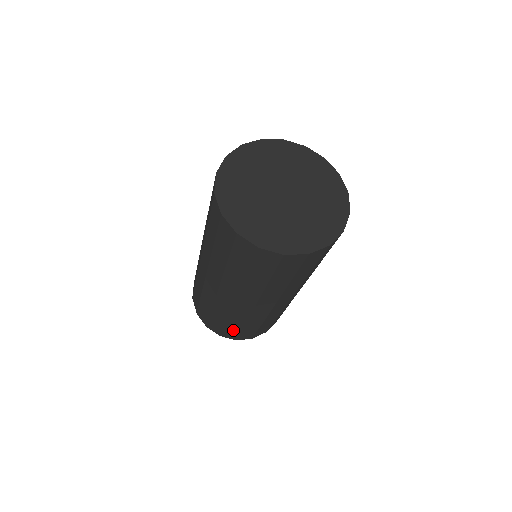
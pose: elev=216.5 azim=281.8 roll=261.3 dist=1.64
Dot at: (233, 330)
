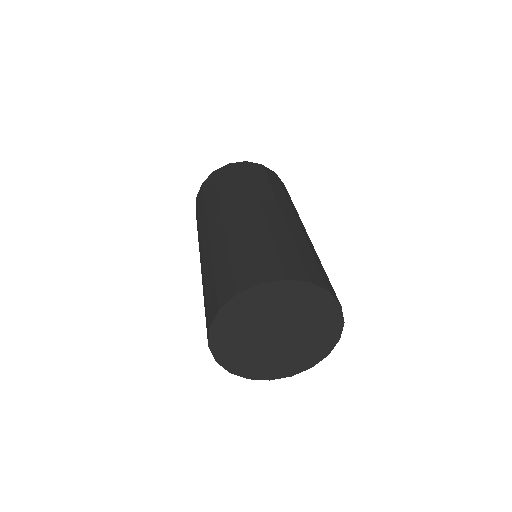
Dot at: occluded
